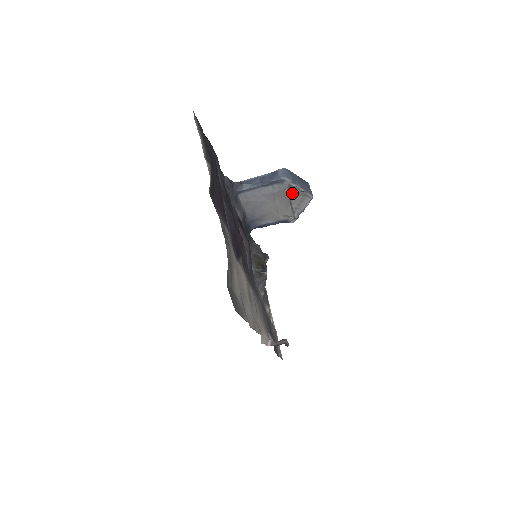
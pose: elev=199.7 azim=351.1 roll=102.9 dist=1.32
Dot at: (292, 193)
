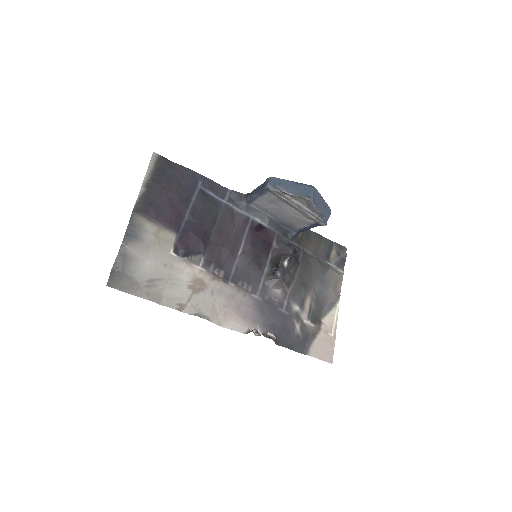
Dot at: (293, 198)
